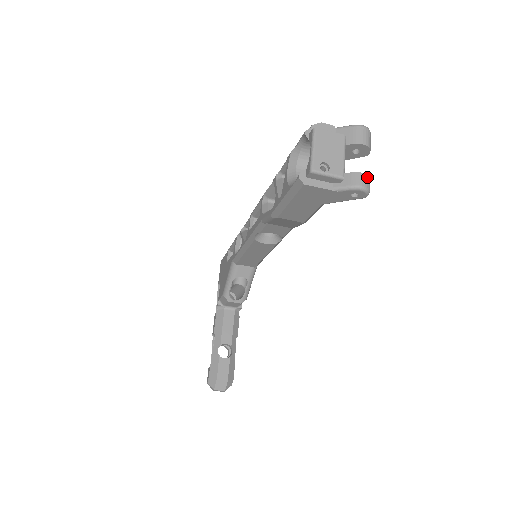
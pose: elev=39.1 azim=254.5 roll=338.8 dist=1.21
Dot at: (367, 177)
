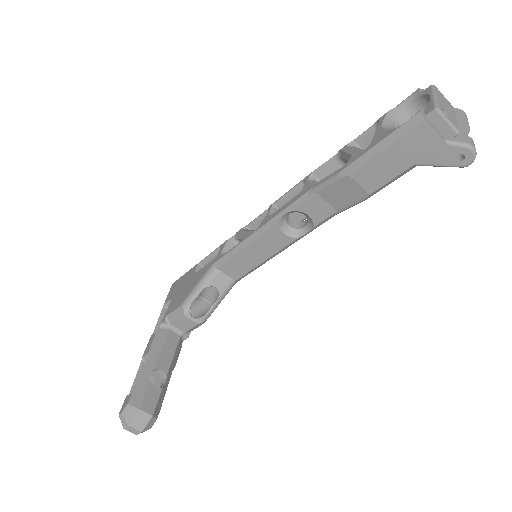
Dot at: (474, 145)
